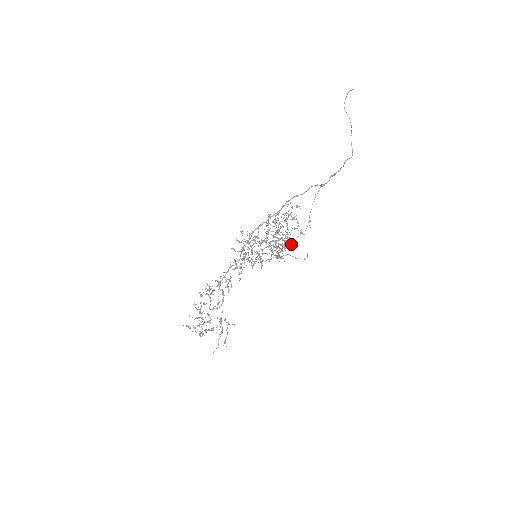
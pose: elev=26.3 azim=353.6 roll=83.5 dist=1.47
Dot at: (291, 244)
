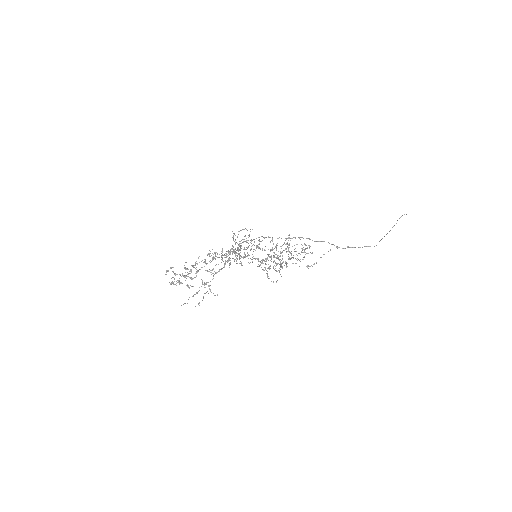
Dot at: occluded
